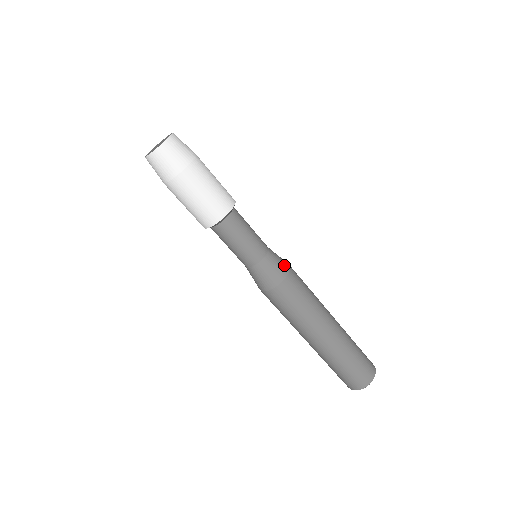
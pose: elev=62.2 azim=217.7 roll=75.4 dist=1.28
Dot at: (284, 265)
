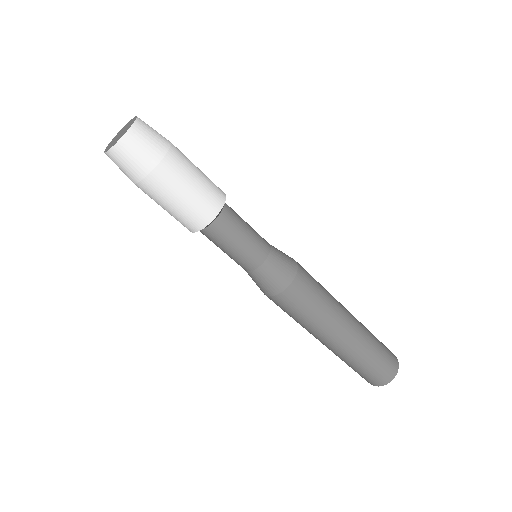
Dot at: (288, 256)
